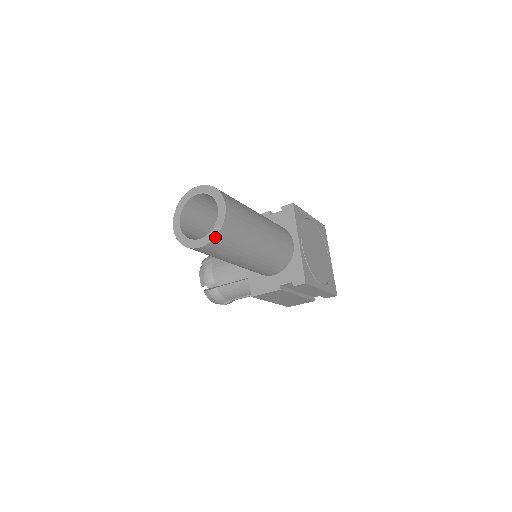
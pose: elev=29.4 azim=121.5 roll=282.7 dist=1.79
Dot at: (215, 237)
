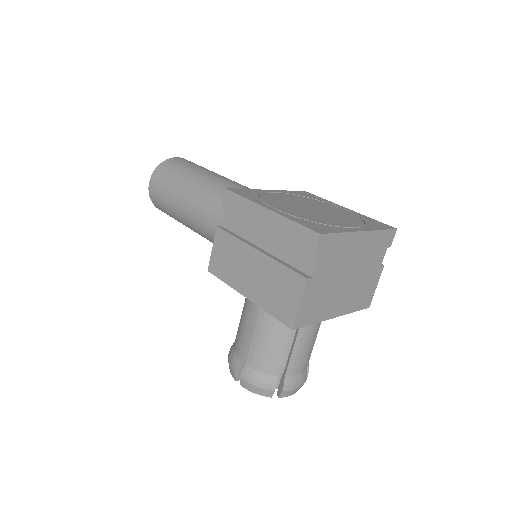
Dot at: (156, 169)
